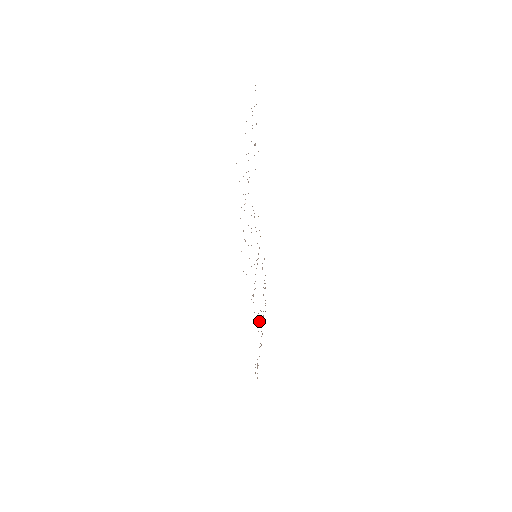
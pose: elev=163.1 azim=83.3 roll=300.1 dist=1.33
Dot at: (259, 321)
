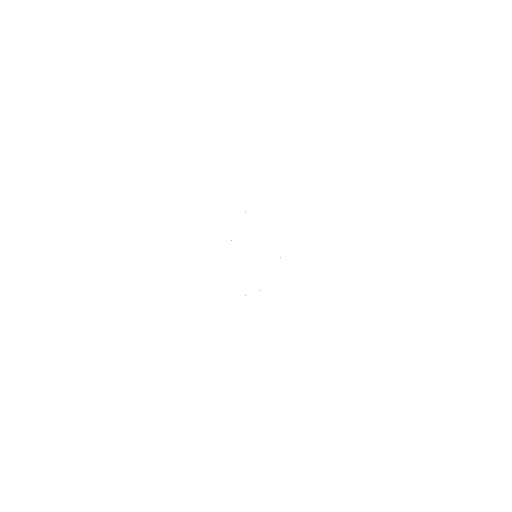
Dot at: occluded
